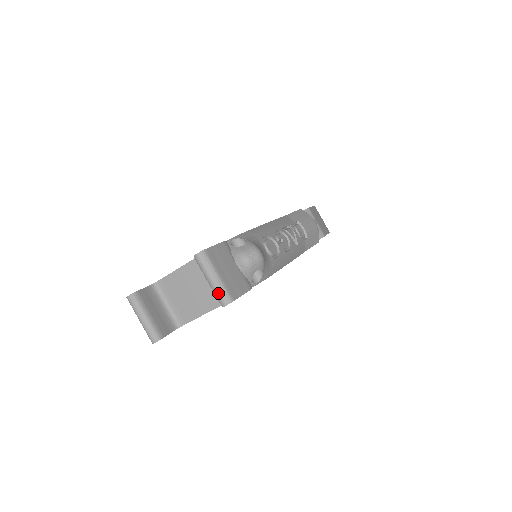
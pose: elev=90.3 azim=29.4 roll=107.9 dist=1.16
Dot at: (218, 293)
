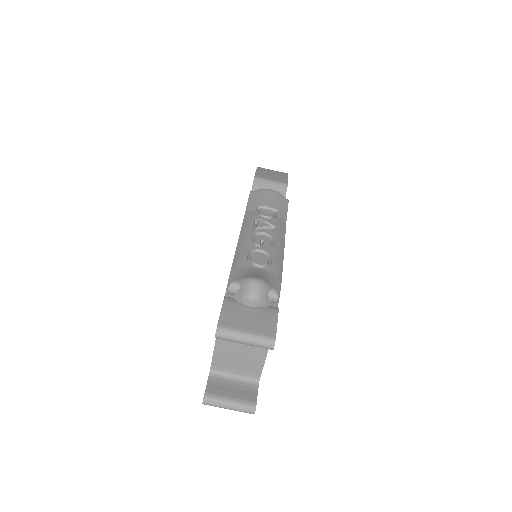
Dot at: (259, 345)
